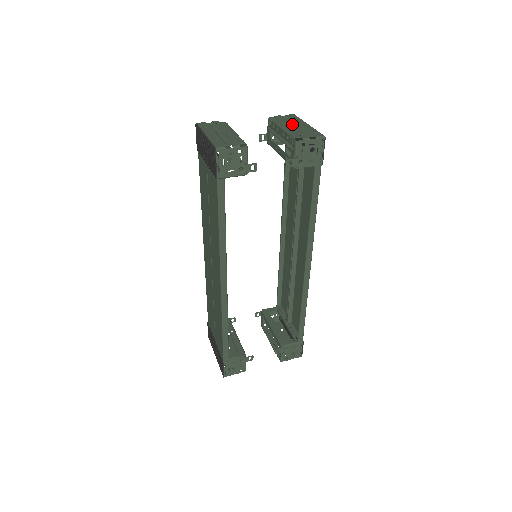
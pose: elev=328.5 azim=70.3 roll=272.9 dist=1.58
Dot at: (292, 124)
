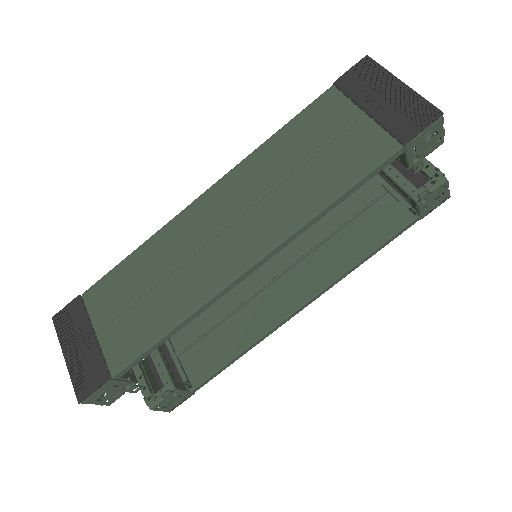
Dot at: occluded
